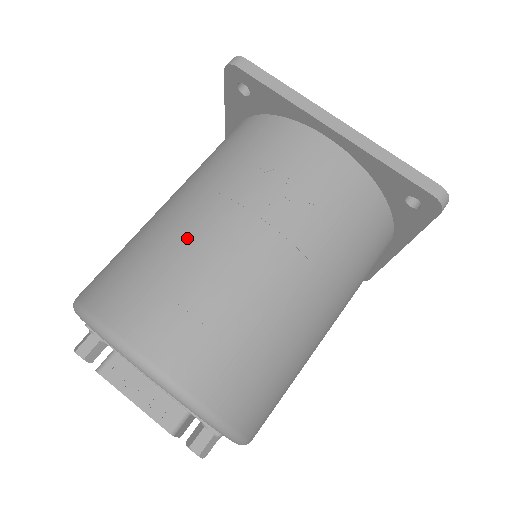
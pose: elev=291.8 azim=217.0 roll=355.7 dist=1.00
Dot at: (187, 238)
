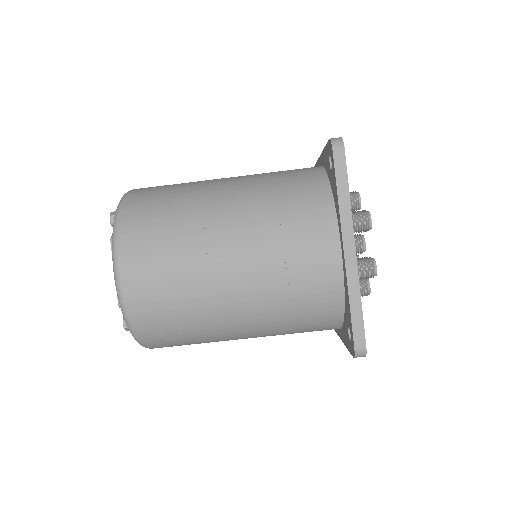
Dot at: (200, 230)
